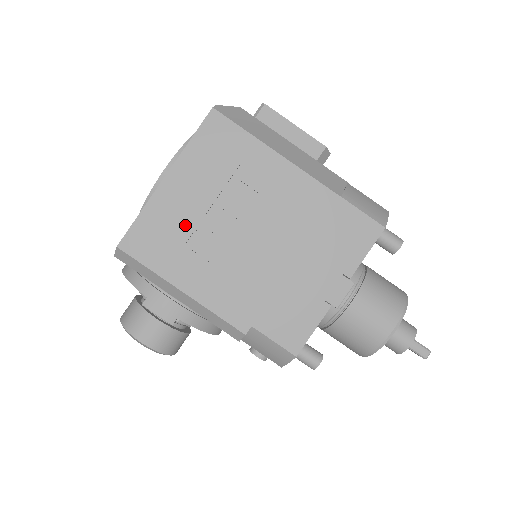
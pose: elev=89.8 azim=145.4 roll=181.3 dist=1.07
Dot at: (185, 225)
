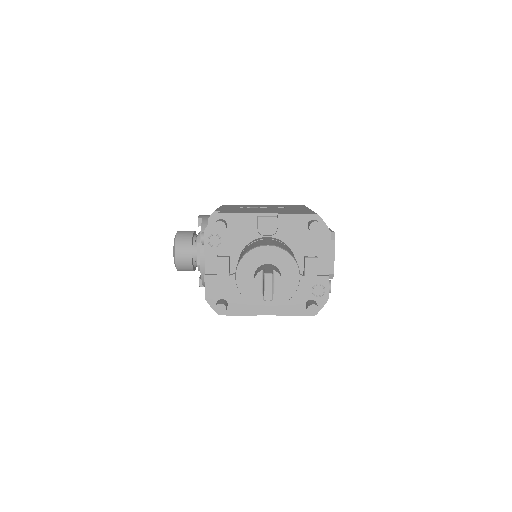
Dot at: occluded
